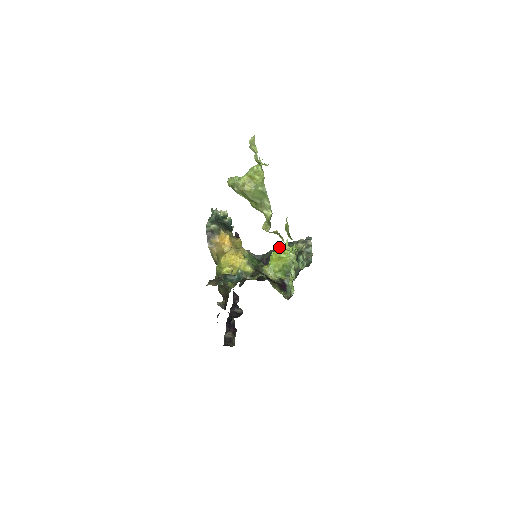
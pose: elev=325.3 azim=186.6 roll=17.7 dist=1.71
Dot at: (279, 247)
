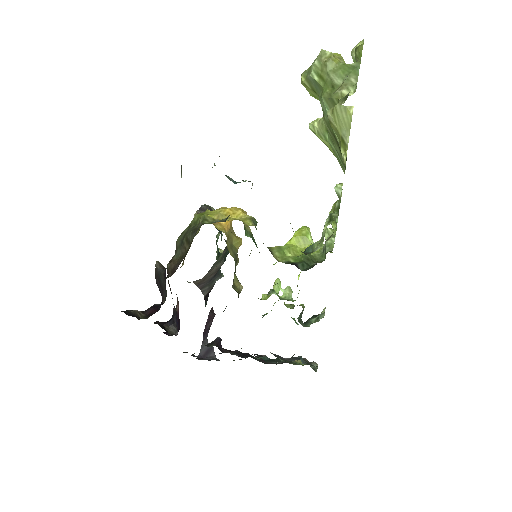
Dot at: occluded
